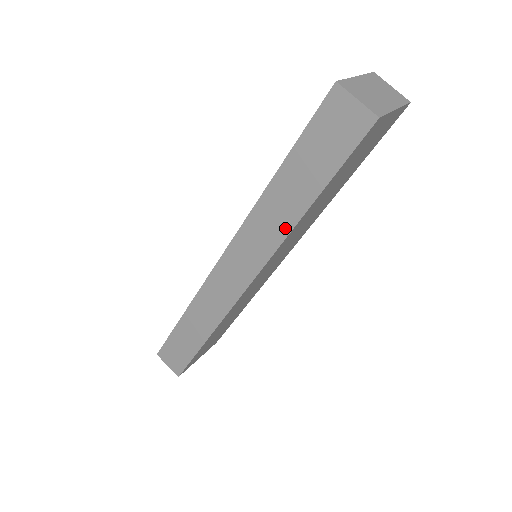
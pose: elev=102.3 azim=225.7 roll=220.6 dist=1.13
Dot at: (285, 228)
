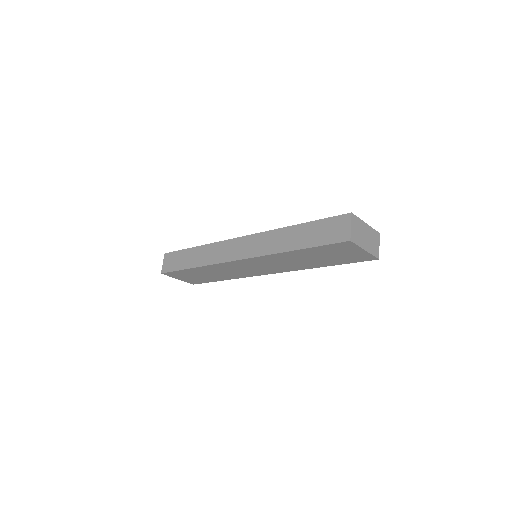
Dot at: (278, 249)
